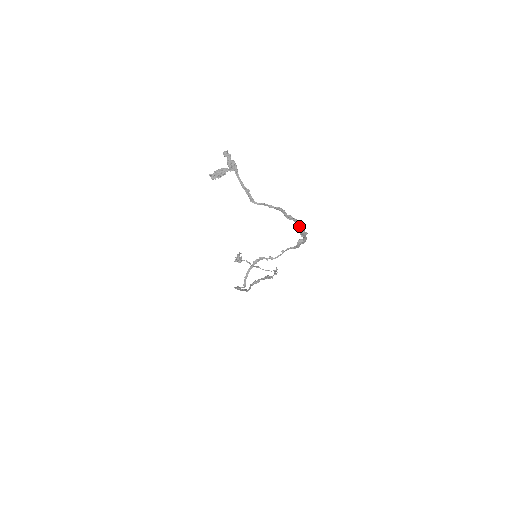
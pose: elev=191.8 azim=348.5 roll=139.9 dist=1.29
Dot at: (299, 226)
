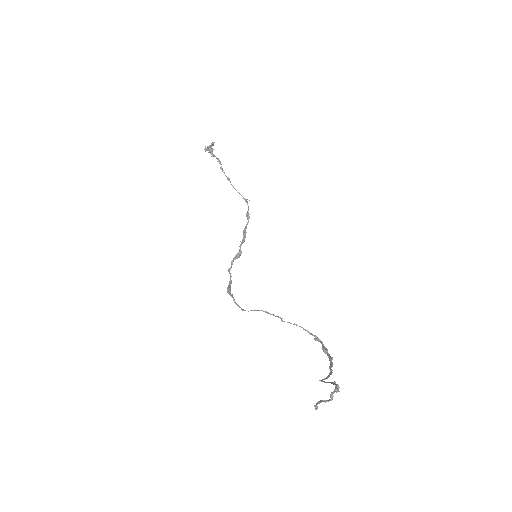
Dot at: (329, 357)
